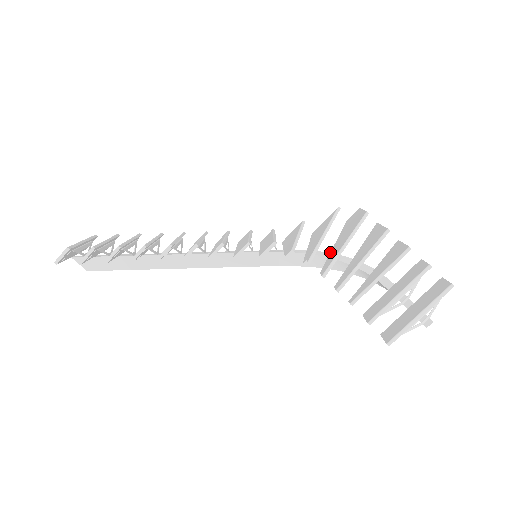
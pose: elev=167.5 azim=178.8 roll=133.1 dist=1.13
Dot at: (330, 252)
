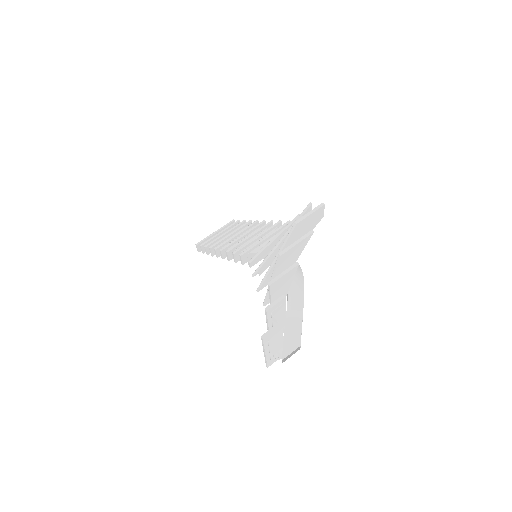
Dot at: occluded
